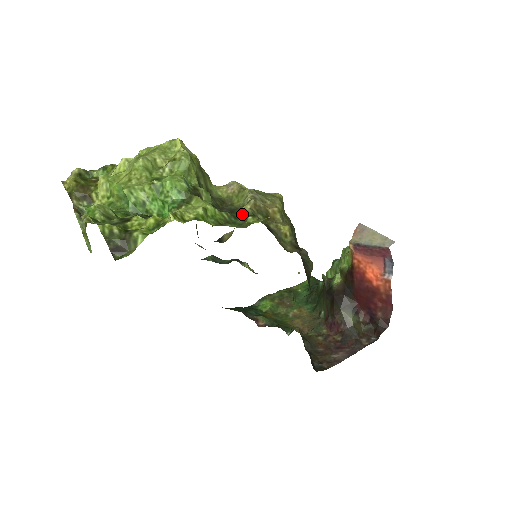
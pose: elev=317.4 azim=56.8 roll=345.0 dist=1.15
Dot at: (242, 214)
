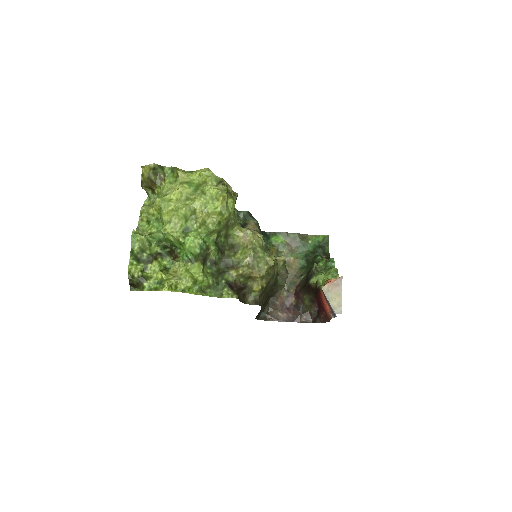
Dot at: (228, 277)
